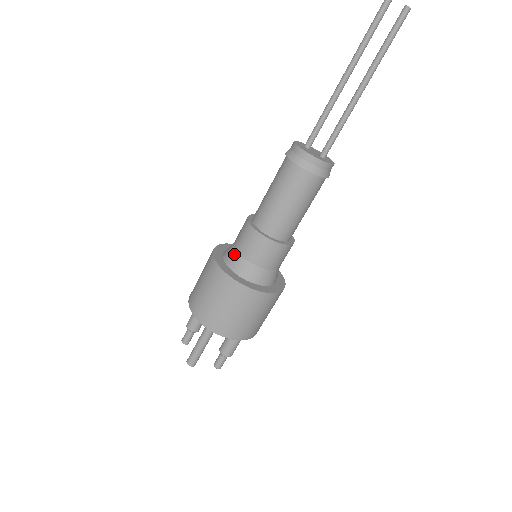
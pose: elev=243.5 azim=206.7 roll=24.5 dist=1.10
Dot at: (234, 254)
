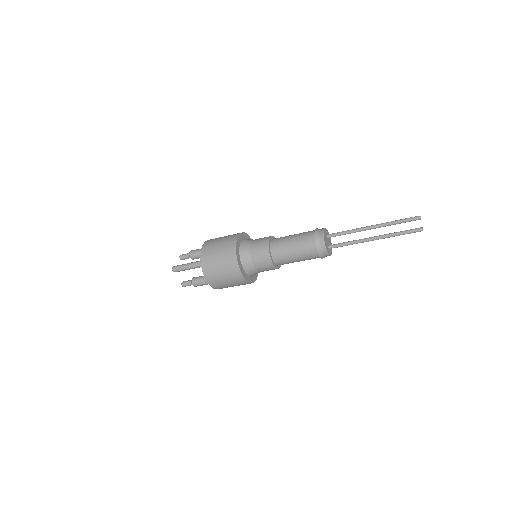
Dot at: (248, 244)
